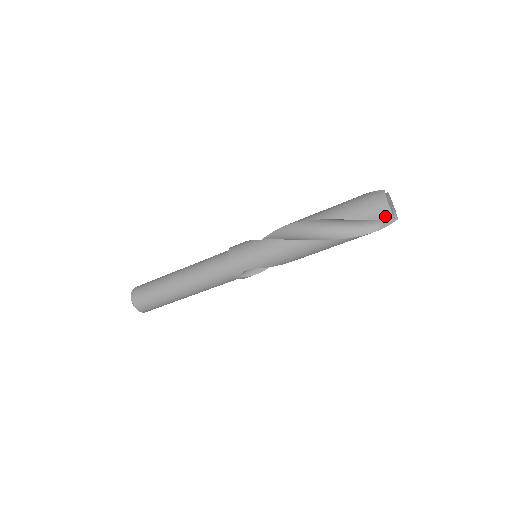
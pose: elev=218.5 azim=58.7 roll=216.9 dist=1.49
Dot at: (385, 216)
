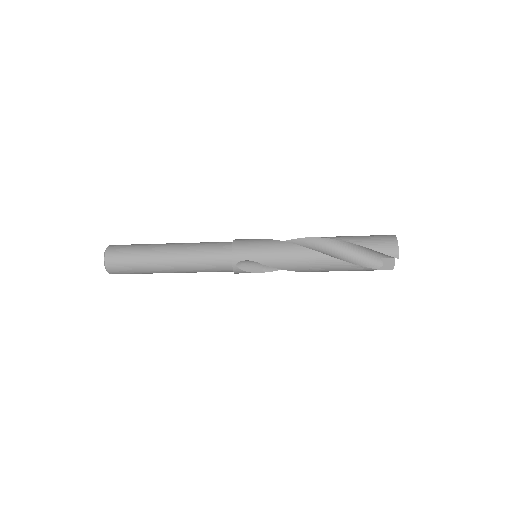
Dot at: (392, 253)
